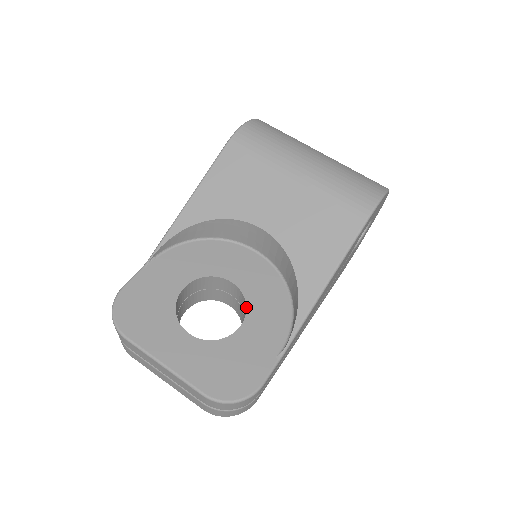
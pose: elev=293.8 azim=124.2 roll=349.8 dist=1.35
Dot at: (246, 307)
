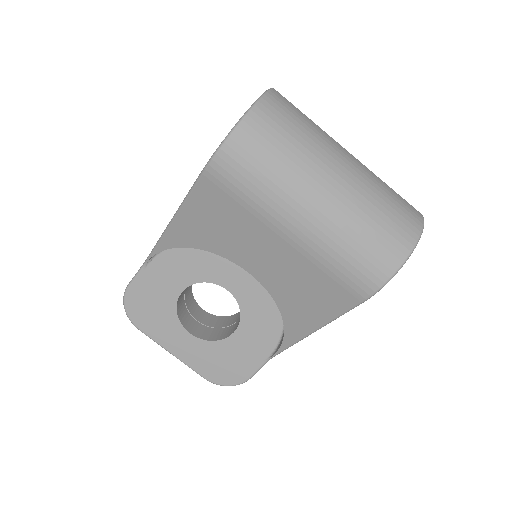
Dot at: (240, 316)
